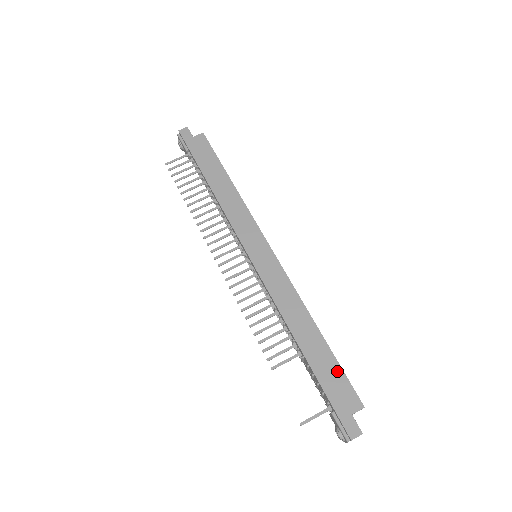
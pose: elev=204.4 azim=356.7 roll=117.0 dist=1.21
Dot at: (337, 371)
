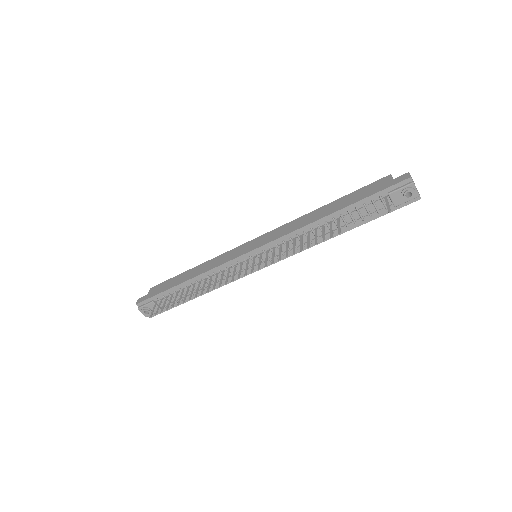
Dot at: (359, 191)
